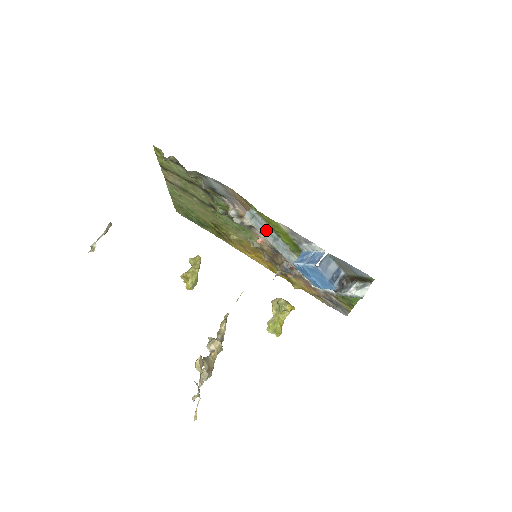
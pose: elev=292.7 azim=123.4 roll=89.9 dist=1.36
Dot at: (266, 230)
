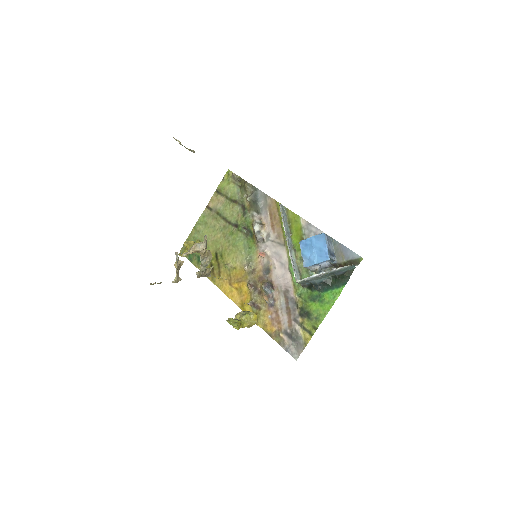
Dot at: (286, 223)
